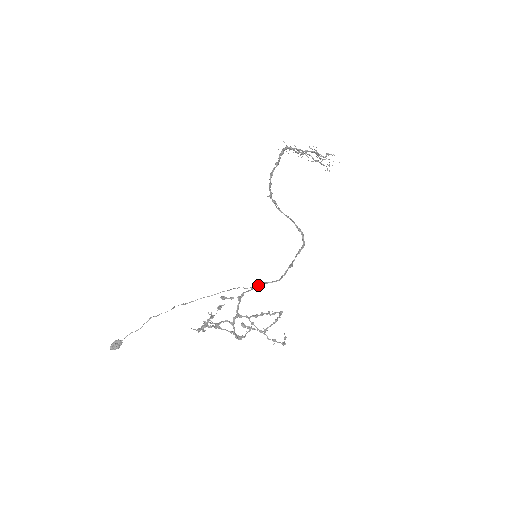
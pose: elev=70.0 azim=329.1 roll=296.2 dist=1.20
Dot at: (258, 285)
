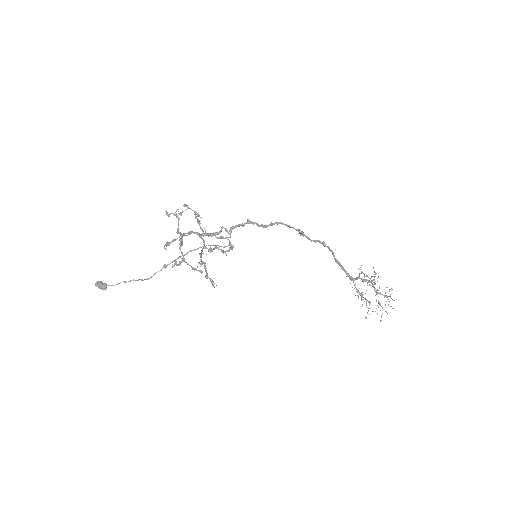
Dot at: (236, 226)
